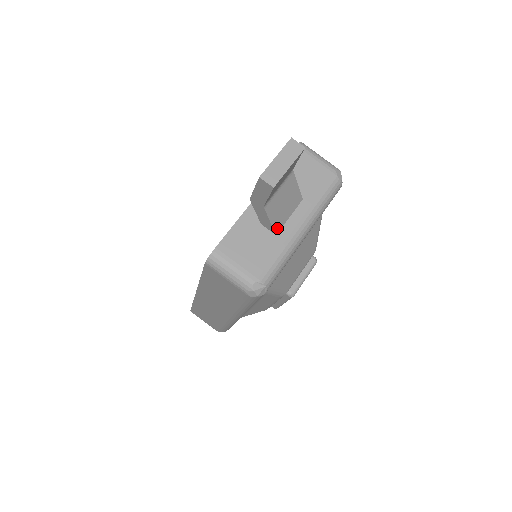
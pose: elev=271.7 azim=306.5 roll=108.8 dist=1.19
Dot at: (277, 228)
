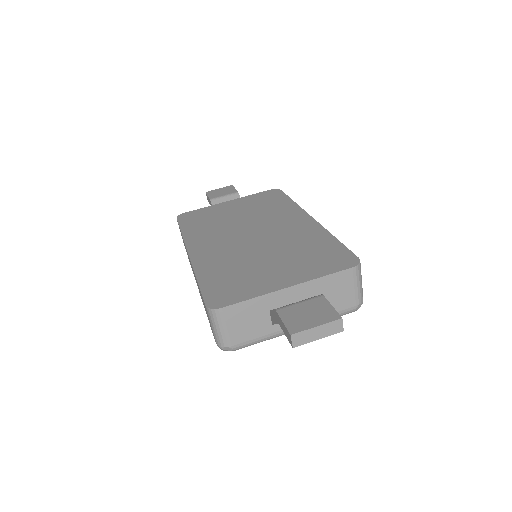
Dot at: occluded
